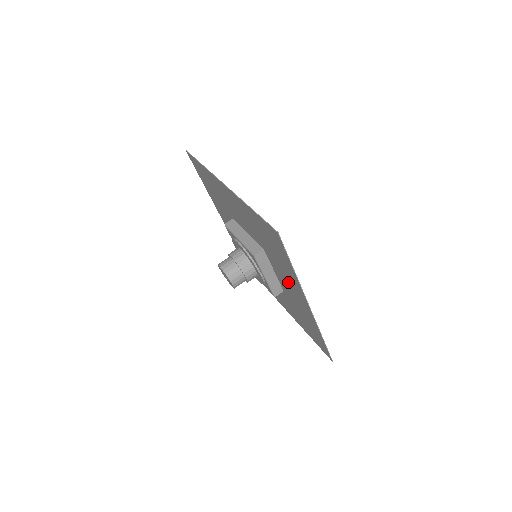
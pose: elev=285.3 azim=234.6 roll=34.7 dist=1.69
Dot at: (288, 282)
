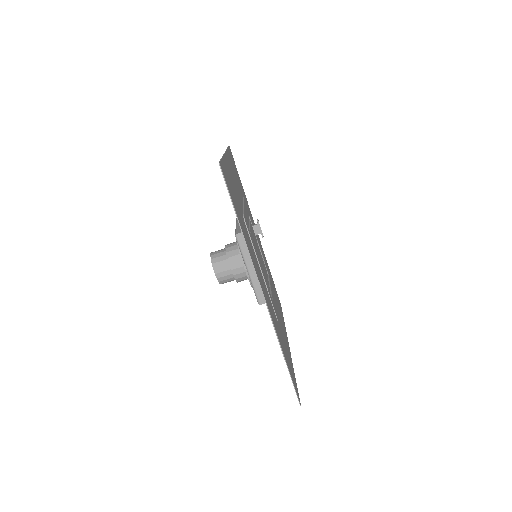
Dot at: occluded
